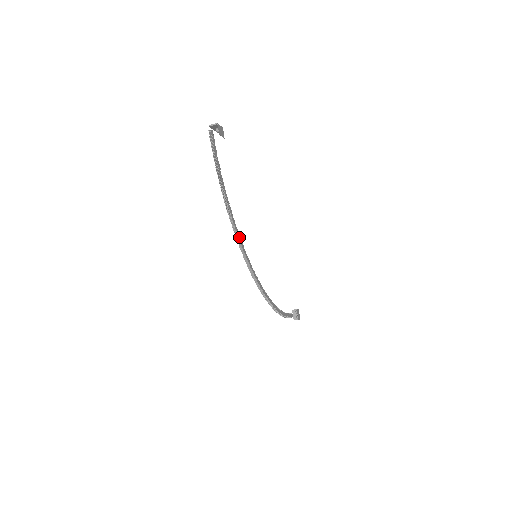
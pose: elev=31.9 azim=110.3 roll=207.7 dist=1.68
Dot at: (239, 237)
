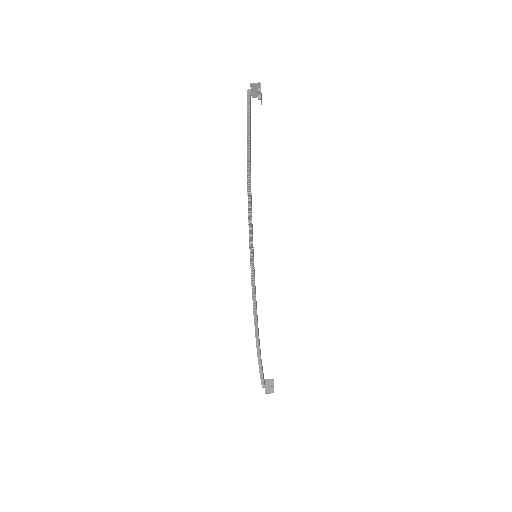
Dot at: (251, 206)
